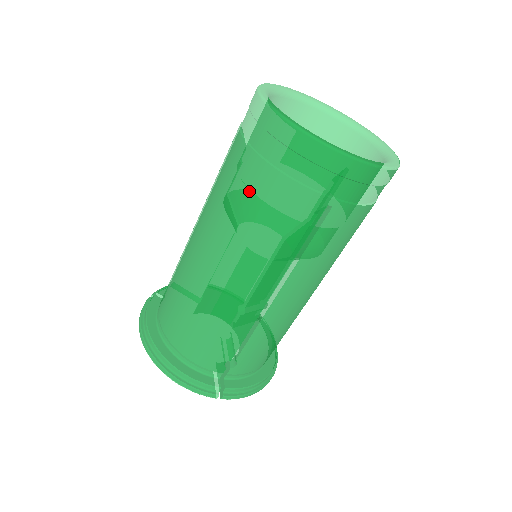
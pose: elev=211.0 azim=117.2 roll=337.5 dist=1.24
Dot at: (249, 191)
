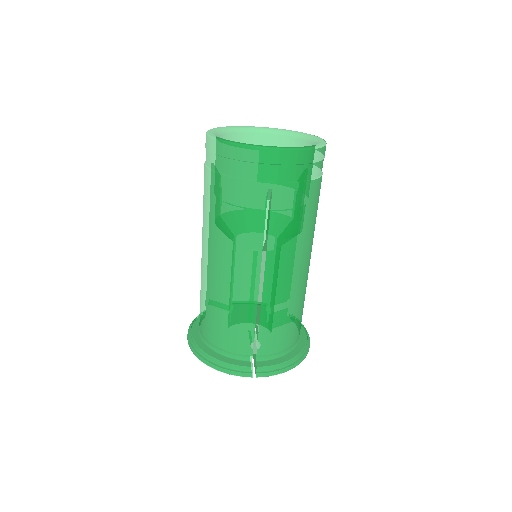
Dot at: (216, 199)
